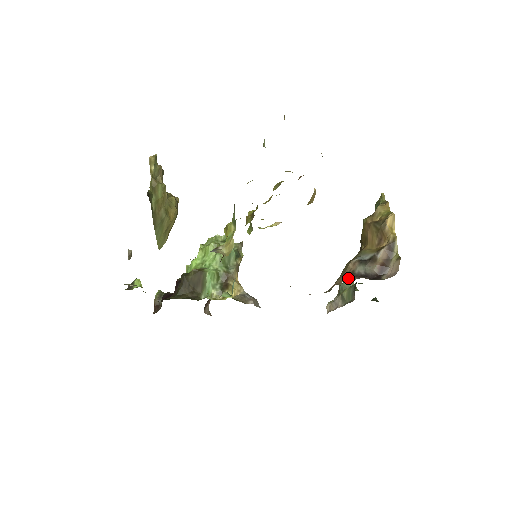
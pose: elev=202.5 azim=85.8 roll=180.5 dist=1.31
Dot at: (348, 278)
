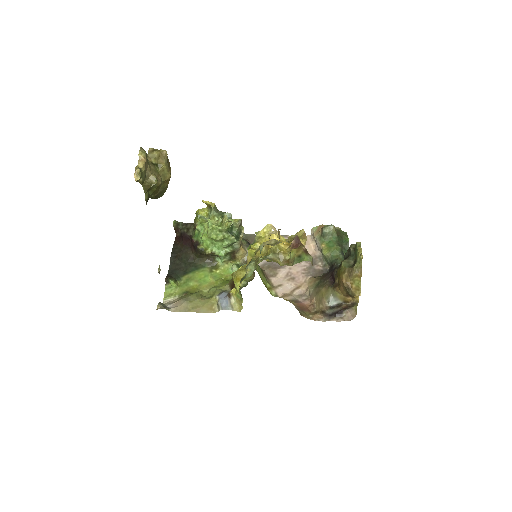
Dot at: (320, 316)
